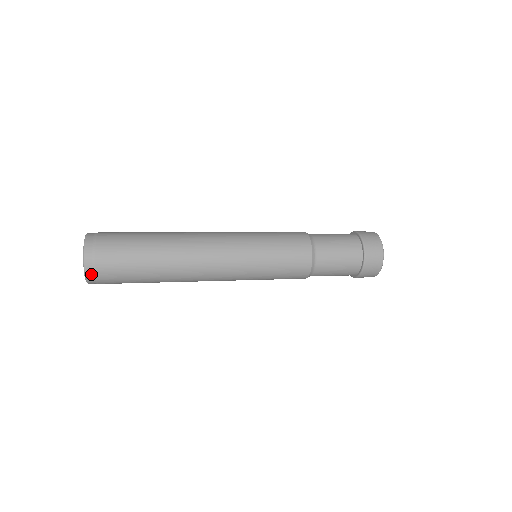
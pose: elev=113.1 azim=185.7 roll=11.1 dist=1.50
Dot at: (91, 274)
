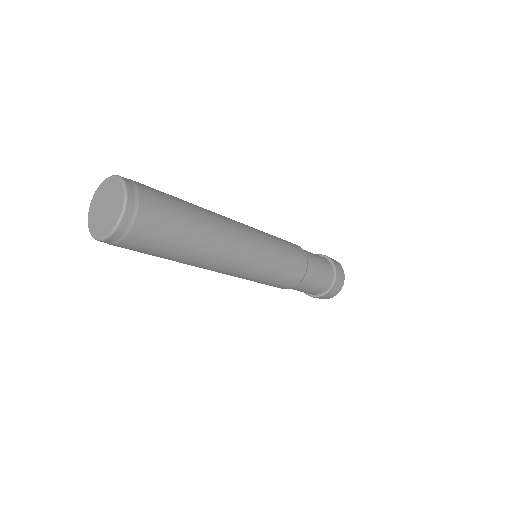
Dot at: (133, 195)
